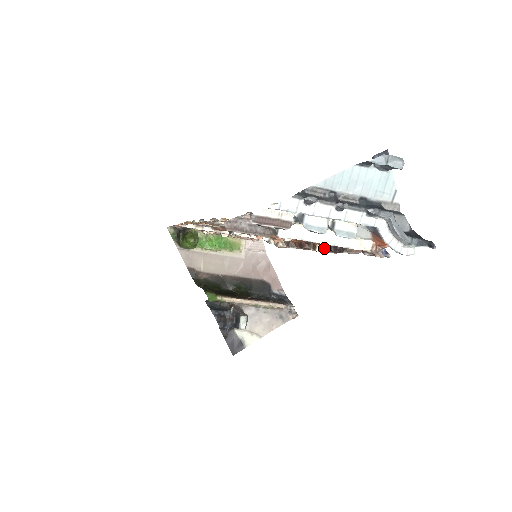
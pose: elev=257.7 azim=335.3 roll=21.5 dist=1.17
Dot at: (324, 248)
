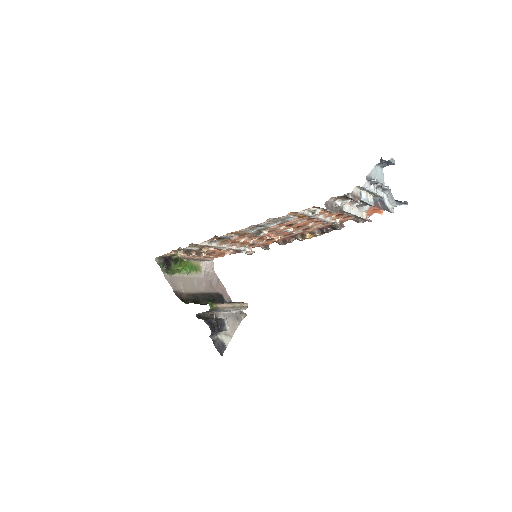
Dot at: (316, 233)
